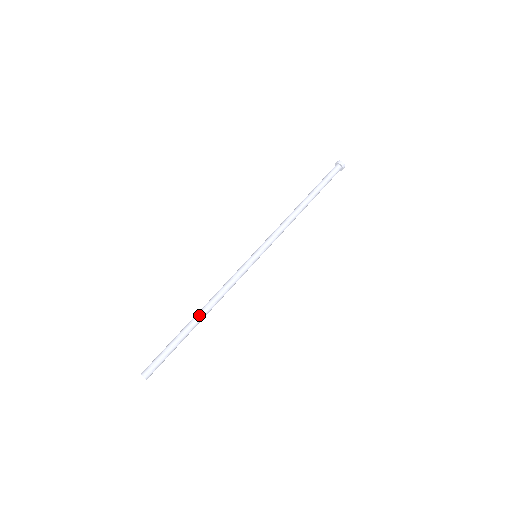
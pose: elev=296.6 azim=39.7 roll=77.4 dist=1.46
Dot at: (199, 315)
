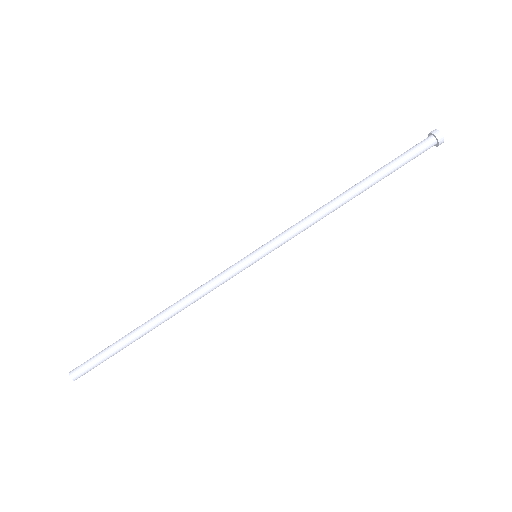
Dot at: (155, 320)
